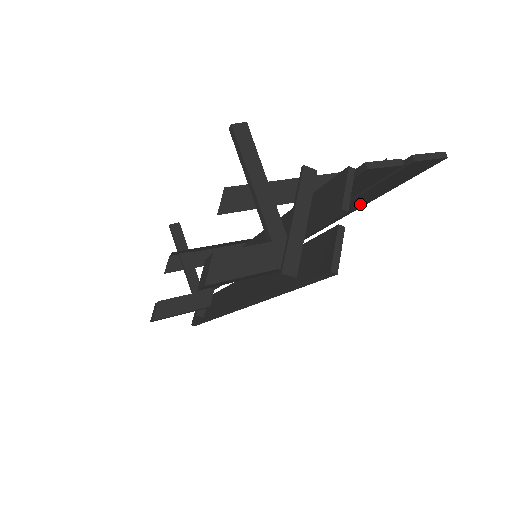
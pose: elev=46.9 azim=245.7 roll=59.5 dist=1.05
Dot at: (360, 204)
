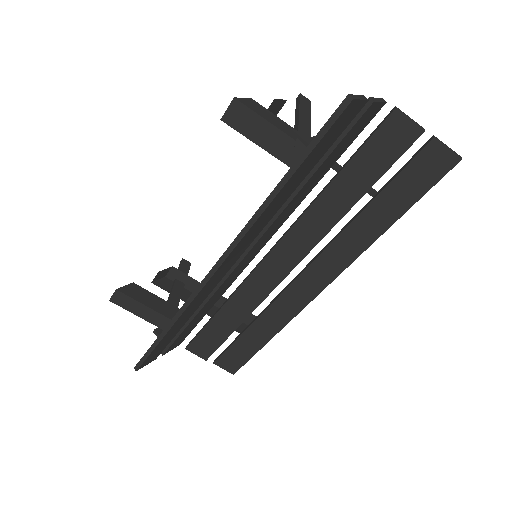
Dot at: (373, 231)
